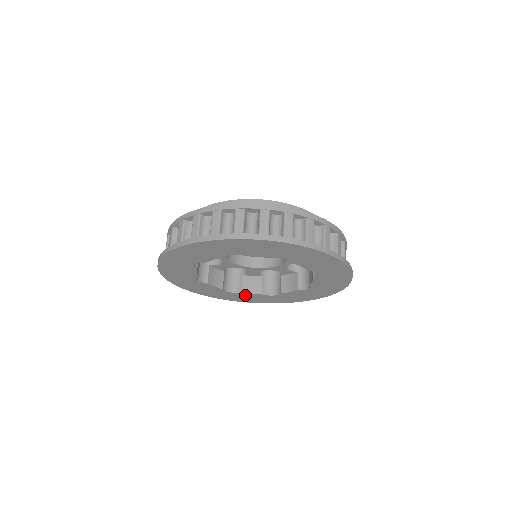
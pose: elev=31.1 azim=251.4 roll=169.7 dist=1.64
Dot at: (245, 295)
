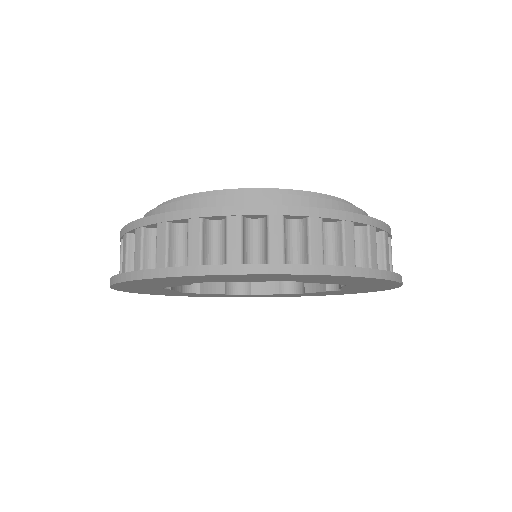
Dot at: (259, 295)
